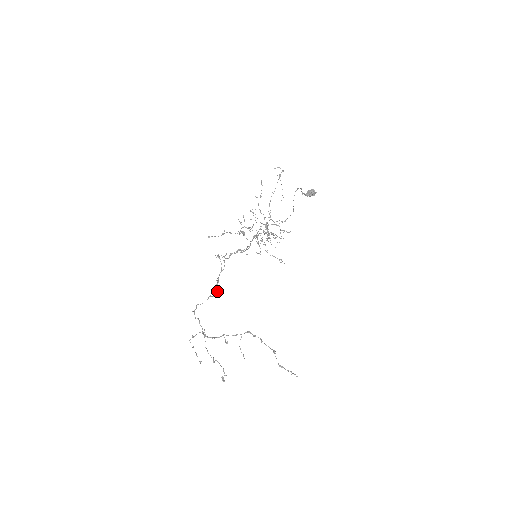
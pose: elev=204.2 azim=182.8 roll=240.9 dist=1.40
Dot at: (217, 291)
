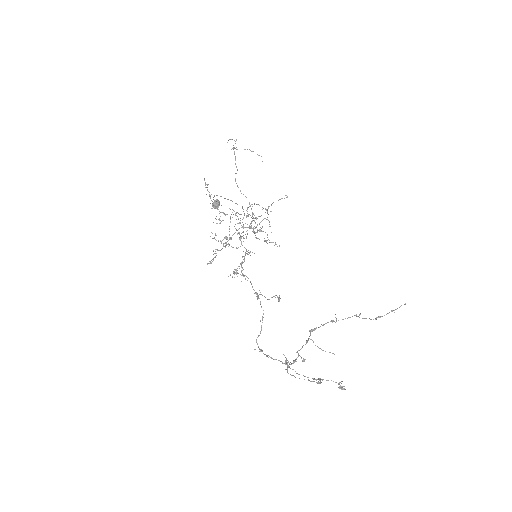
Dot at: occluded
